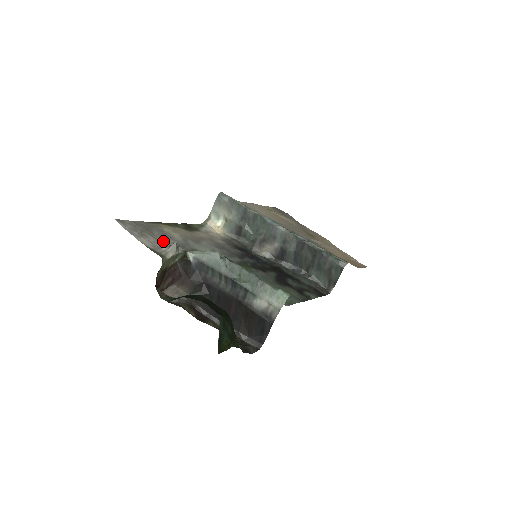
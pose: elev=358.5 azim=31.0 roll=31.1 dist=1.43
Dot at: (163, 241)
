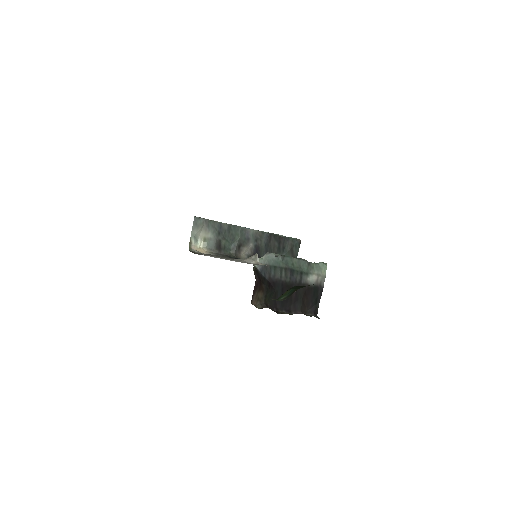
Dot at: occluded
